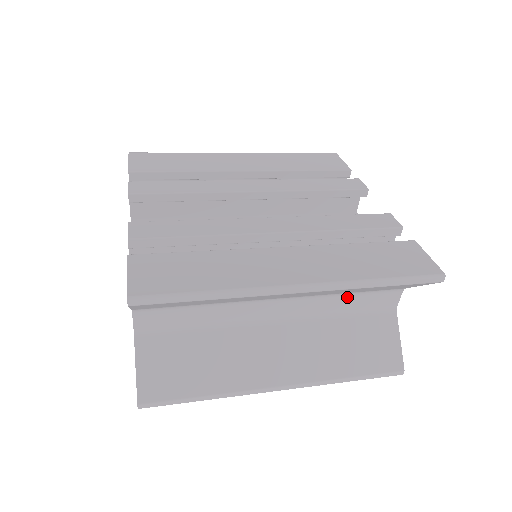
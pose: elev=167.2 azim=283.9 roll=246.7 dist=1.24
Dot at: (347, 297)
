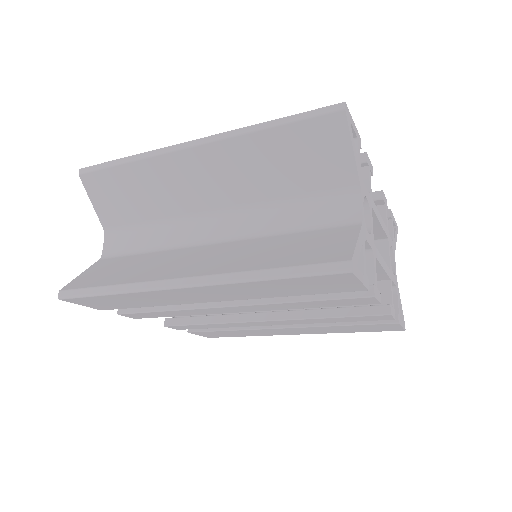
Dot at: (289, 208)
